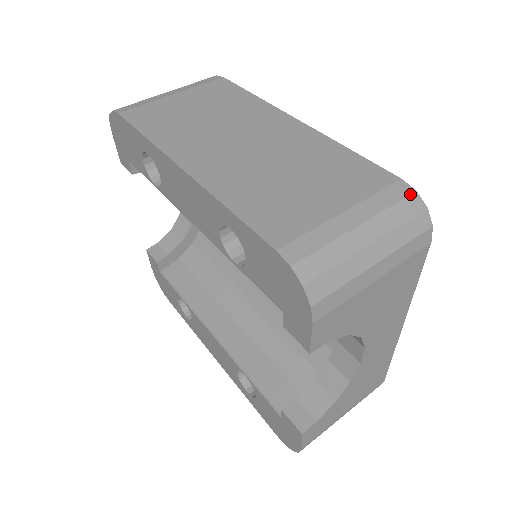
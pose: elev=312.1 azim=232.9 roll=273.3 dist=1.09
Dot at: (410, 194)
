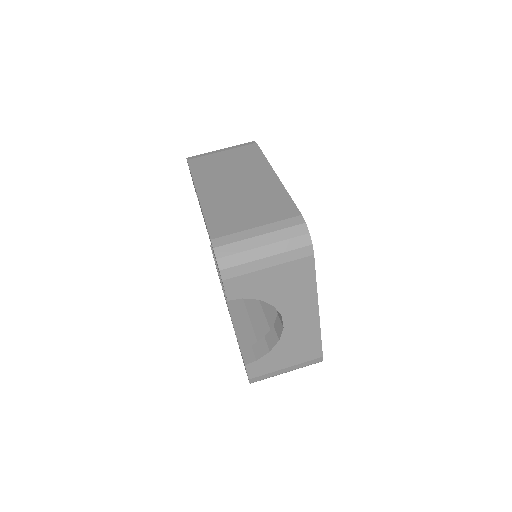
Dot at: (301, 224)
